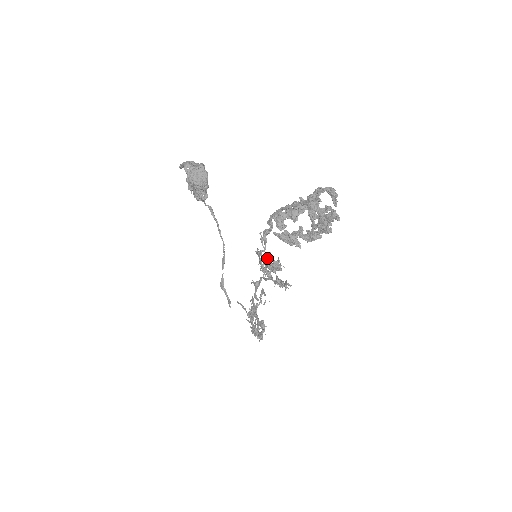
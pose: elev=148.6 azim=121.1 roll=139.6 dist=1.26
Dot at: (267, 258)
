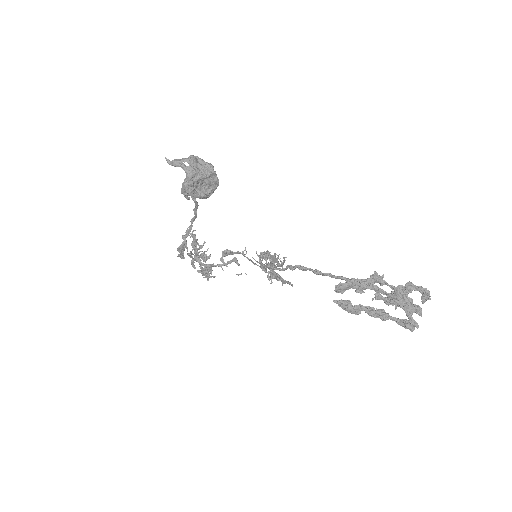
Dot at: (274, 265)
